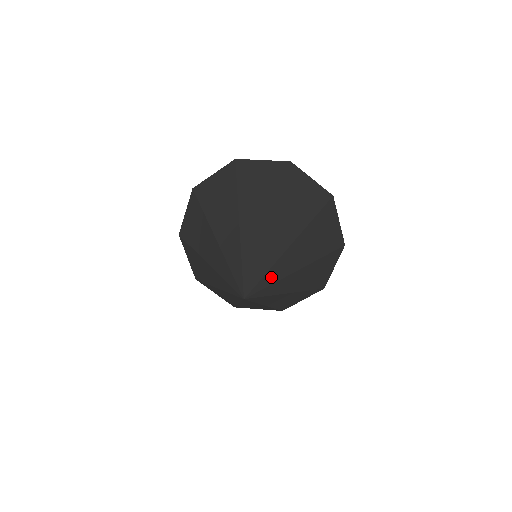
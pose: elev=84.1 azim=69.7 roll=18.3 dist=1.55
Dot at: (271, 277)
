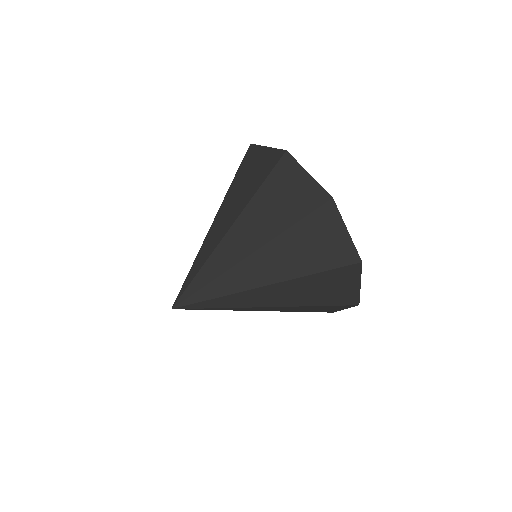
Dot at: (216, 309)
